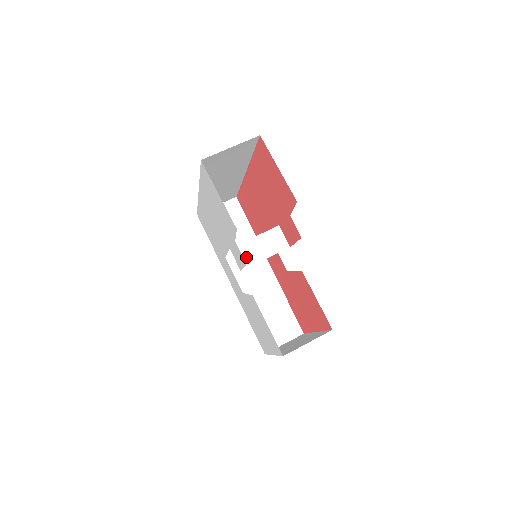
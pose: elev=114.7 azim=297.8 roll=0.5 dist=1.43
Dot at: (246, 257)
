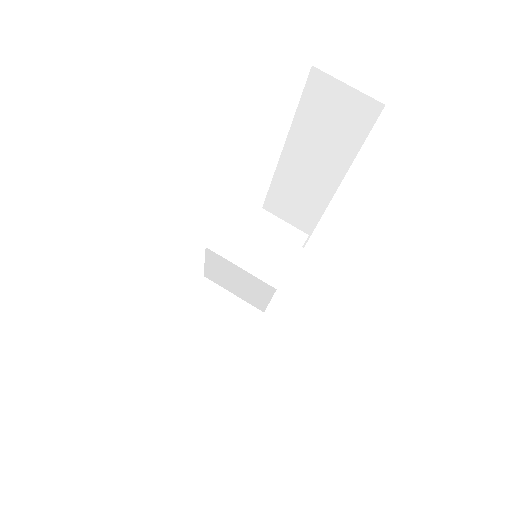
Dot at: (246, 218)
